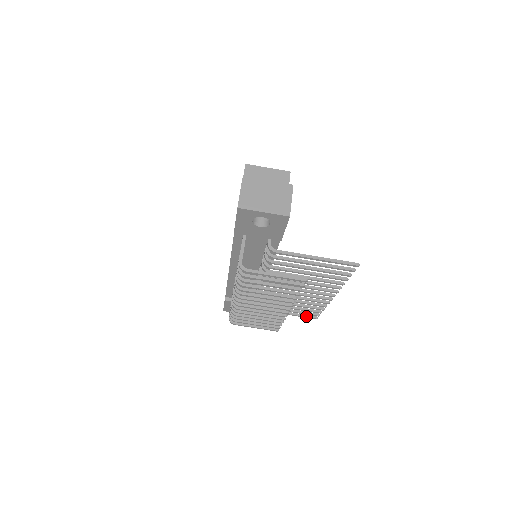
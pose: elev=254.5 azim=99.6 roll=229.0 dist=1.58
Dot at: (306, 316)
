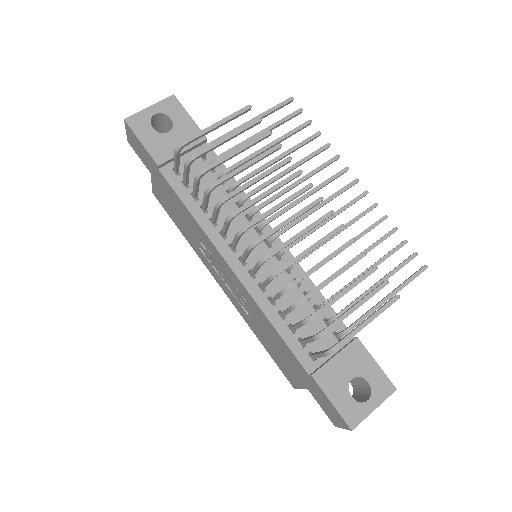
Dot at: (412, 275)
